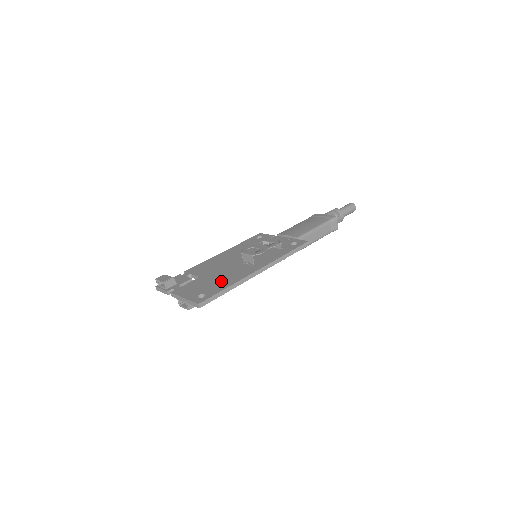
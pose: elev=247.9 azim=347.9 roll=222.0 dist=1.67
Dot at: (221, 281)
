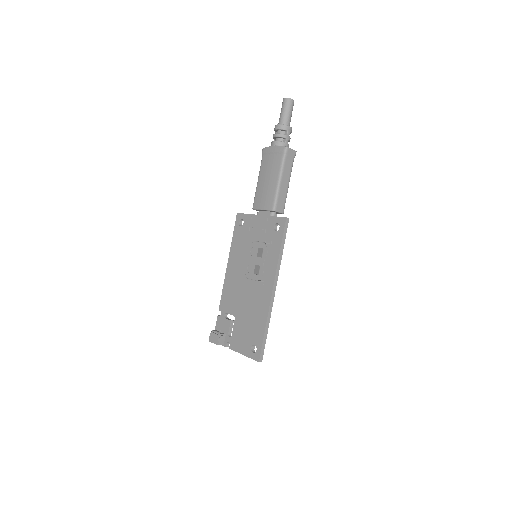
Dot at: (255, 320)
